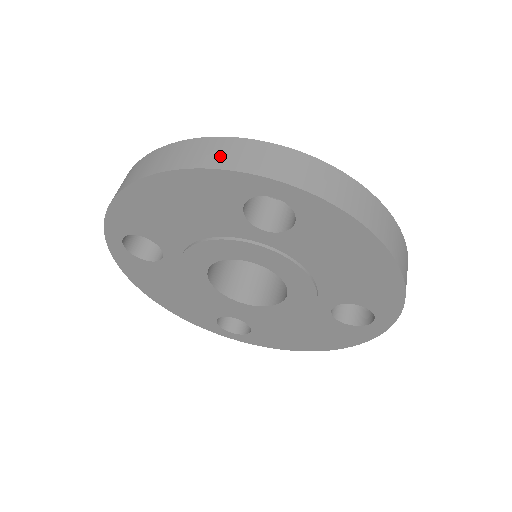
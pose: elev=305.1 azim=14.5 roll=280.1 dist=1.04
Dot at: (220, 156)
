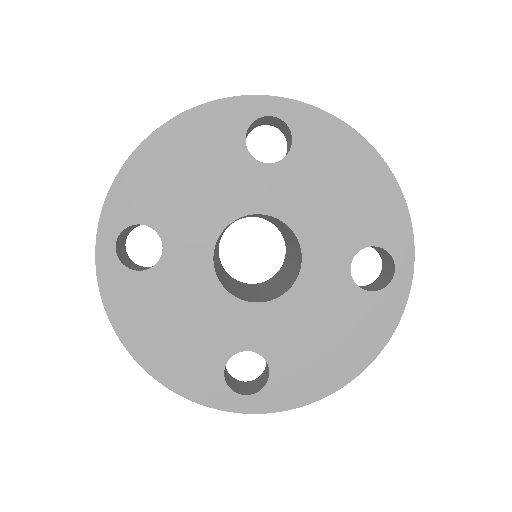
Dot at: occluded
